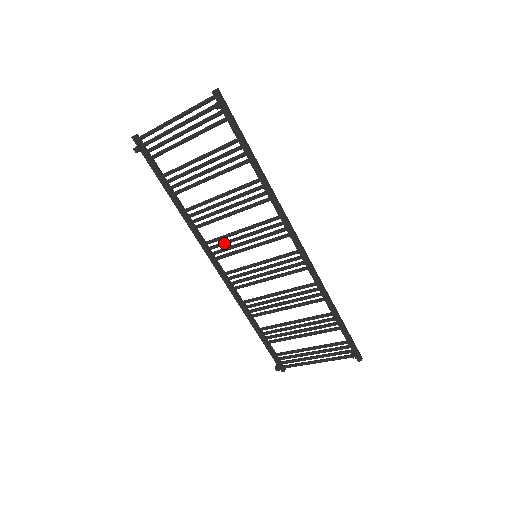
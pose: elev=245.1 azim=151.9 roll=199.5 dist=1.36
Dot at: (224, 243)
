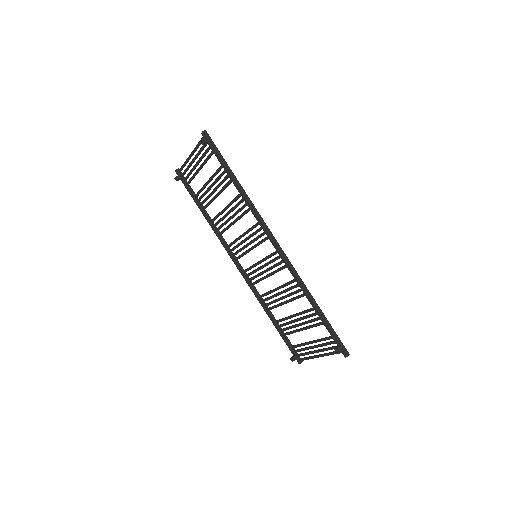
Dot at: (236, 246)
